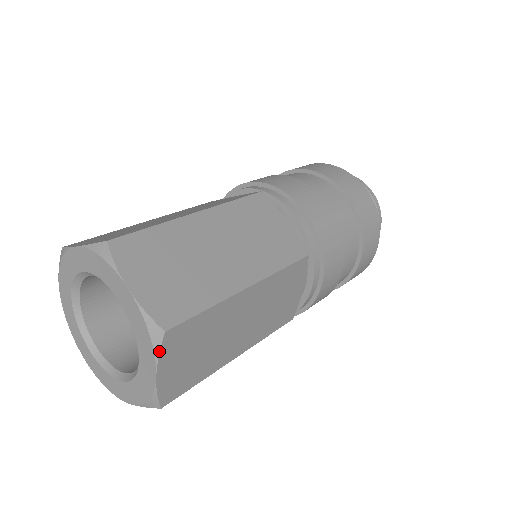
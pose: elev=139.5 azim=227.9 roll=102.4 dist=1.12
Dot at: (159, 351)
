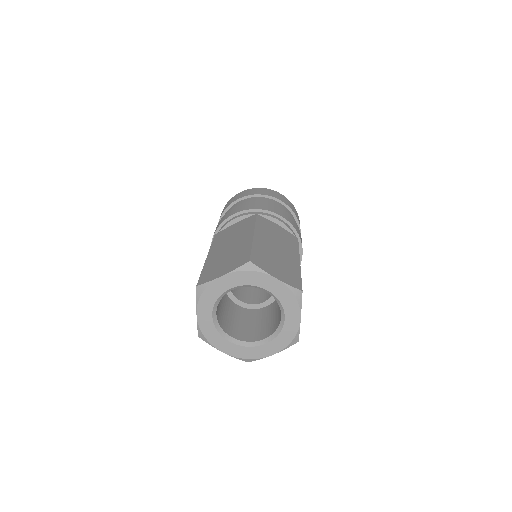
Dot at: (301, 303)
